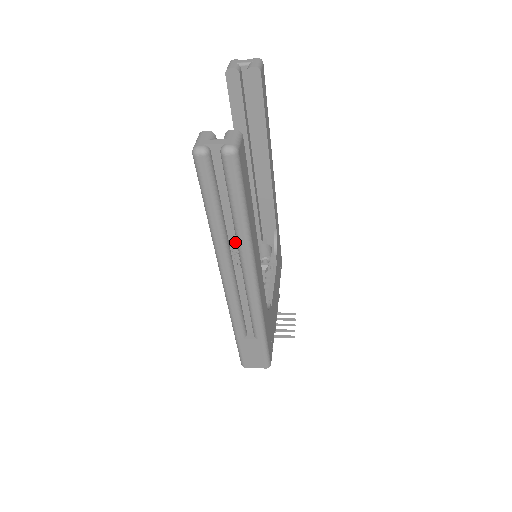
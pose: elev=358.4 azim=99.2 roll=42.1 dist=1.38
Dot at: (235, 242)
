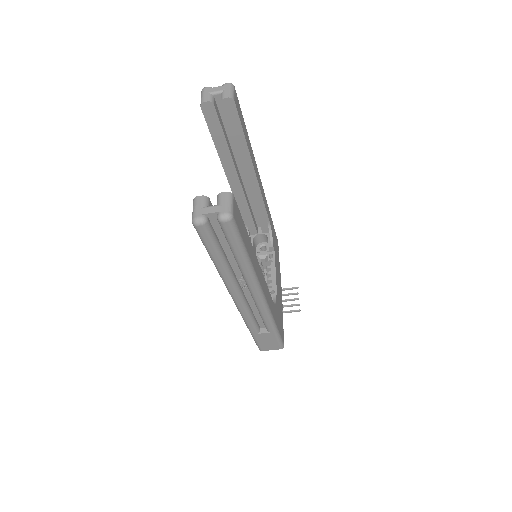
Dot at: (240, 273)
